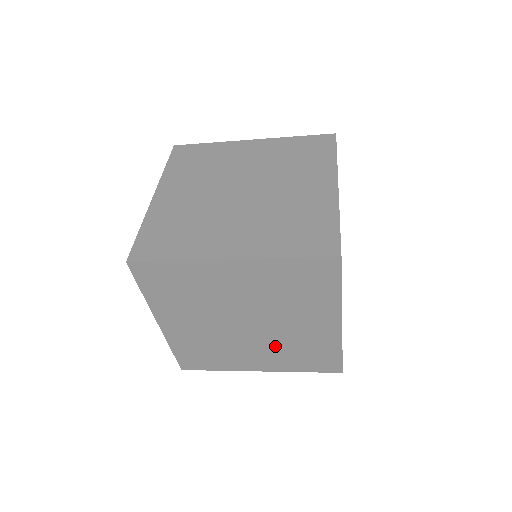
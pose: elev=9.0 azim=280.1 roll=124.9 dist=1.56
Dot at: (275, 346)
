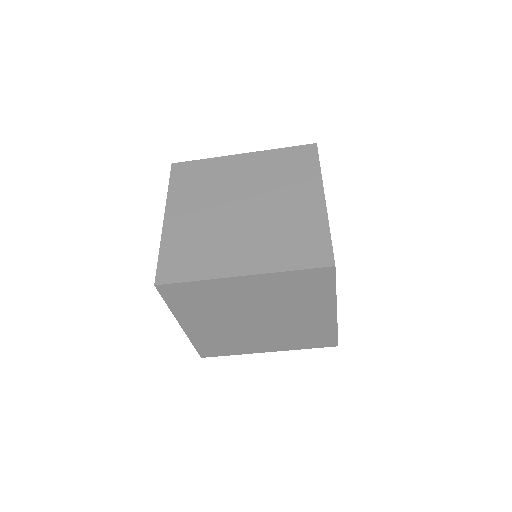
Dot at: (264, 233)
